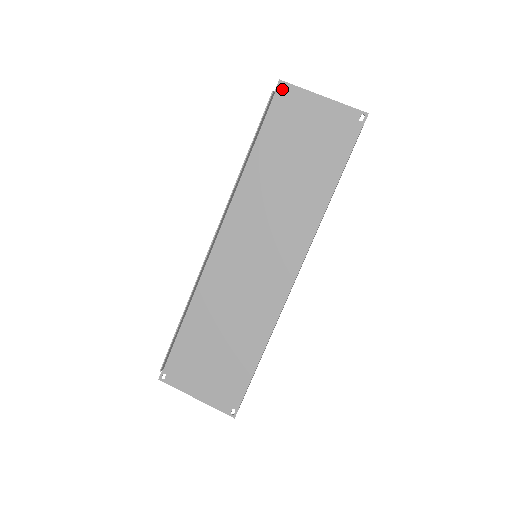
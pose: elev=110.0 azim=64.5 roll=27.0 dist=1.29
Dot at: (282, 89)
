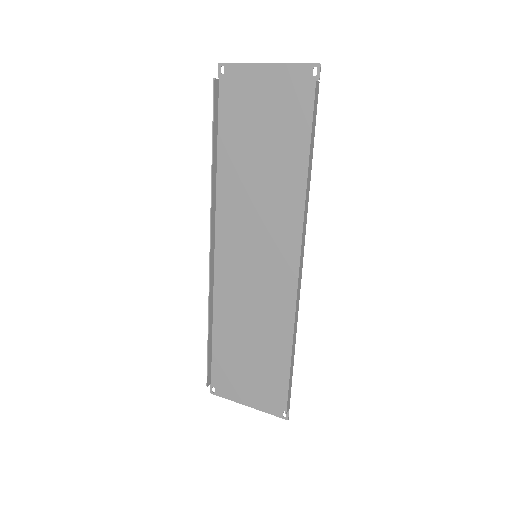
Dot at: (224, 72)
